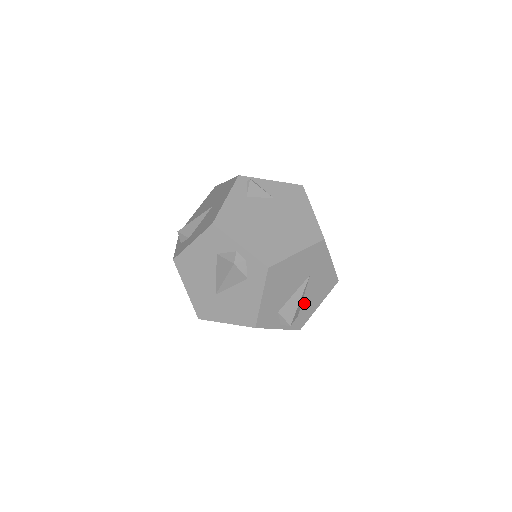
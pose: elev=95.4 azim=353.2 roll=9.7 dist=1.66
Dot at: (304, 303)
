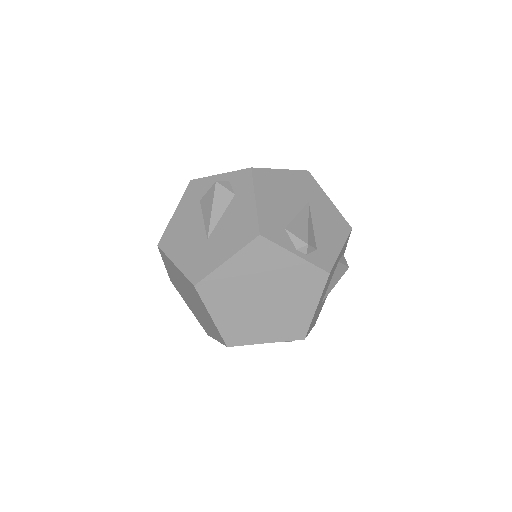
Dot at: (317, 235)
